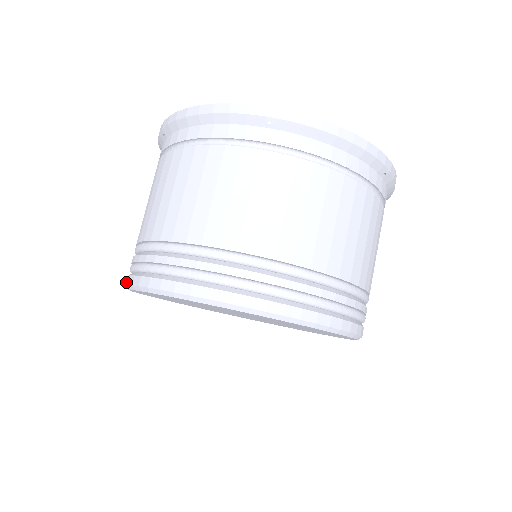
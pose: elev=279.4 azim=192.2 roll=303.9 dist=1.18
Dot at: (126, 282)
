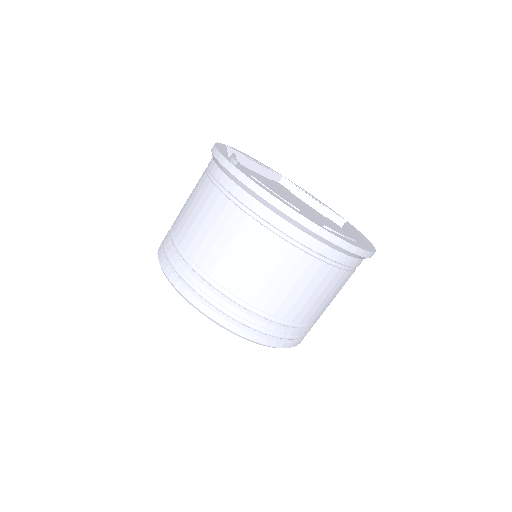
Dot at: occluded
